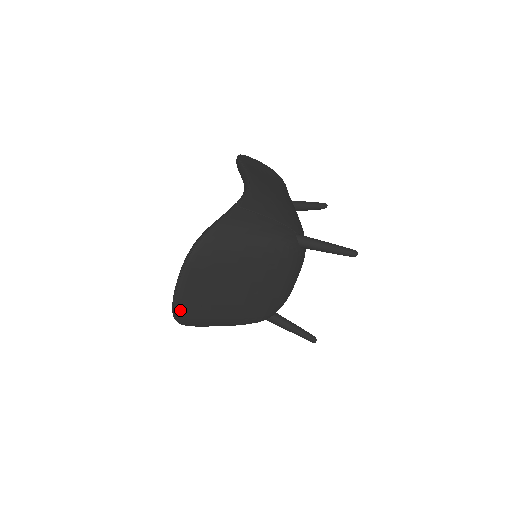
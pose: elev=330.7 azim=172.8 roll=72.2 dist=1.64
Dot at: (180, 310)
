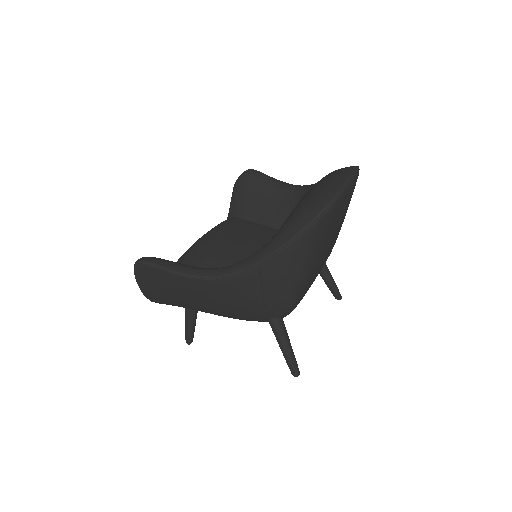
Dot at: (334, 208)
